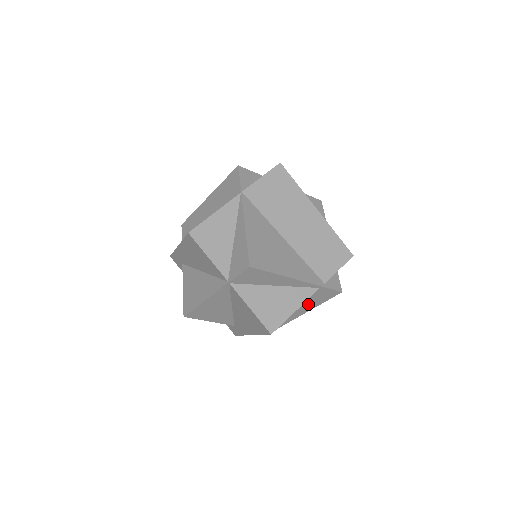
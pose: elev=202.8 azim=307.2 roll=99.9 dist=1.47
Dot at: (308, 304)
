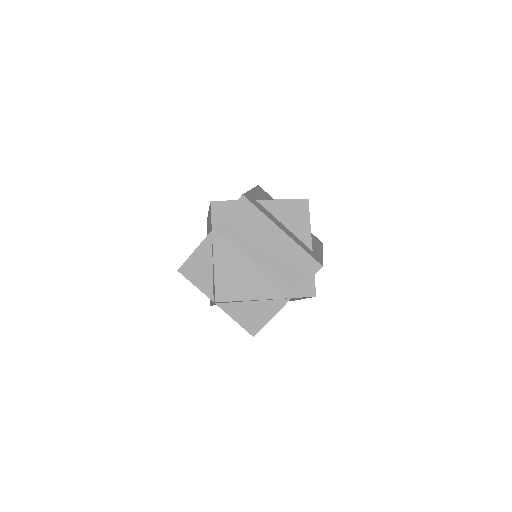
Dot at: occluded
